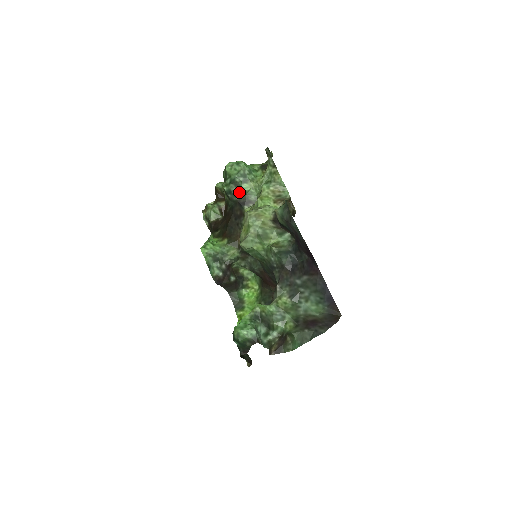
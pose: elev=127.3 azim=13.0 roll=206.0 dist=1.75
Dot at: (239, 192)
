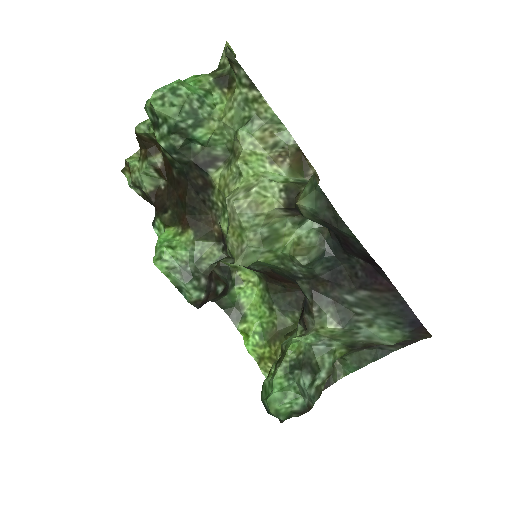
Dot at: (191, 145)
